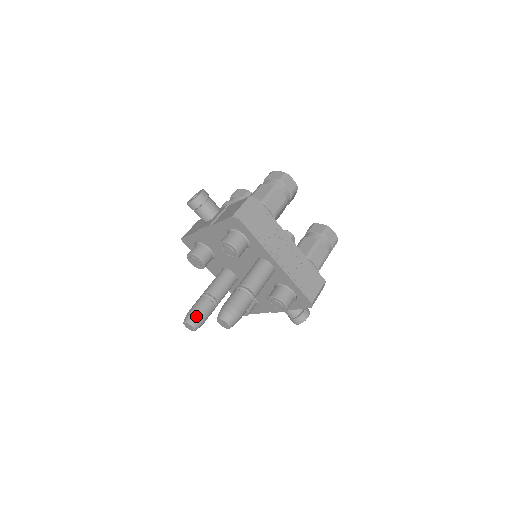
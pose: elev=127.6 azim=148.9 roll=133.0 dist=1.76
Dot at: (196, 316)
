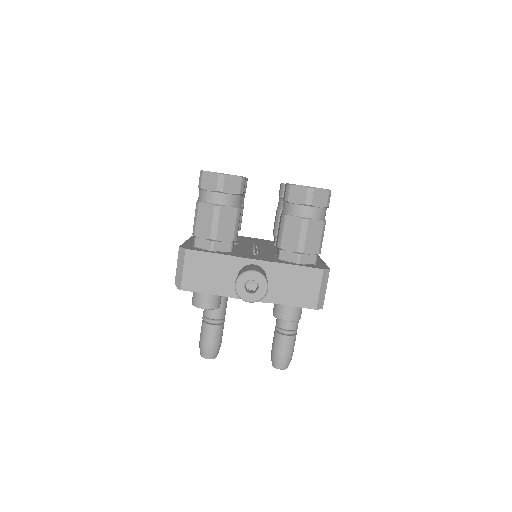
Dot at: (219, 349)
